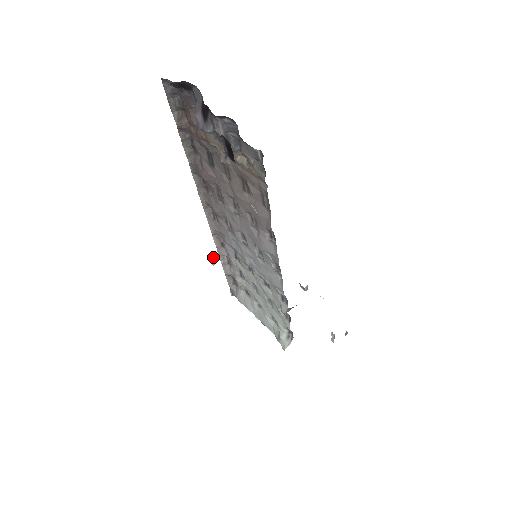
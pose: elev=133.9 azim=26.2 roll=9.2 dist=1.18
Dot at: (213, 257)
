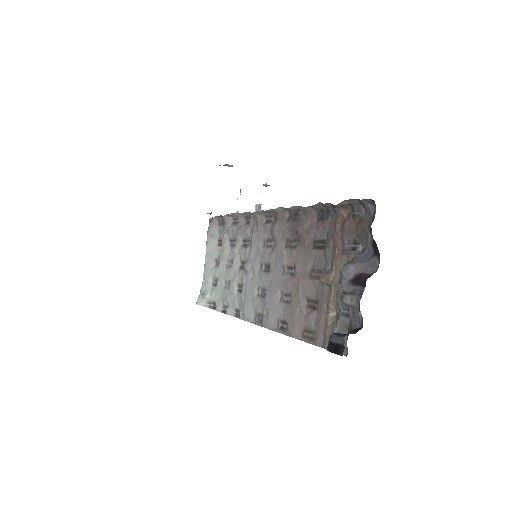
Dot at: (227, 165)
